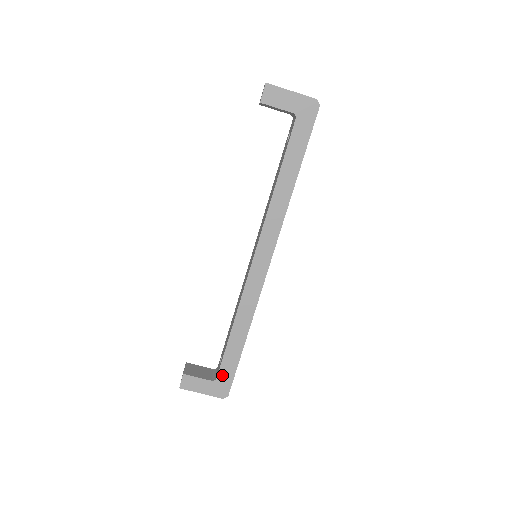
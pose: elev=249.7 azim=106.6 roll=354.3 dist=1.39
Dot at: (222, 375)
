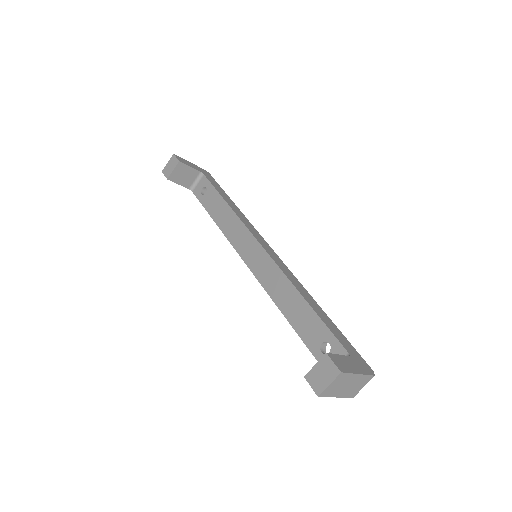
Dot at: occluded
